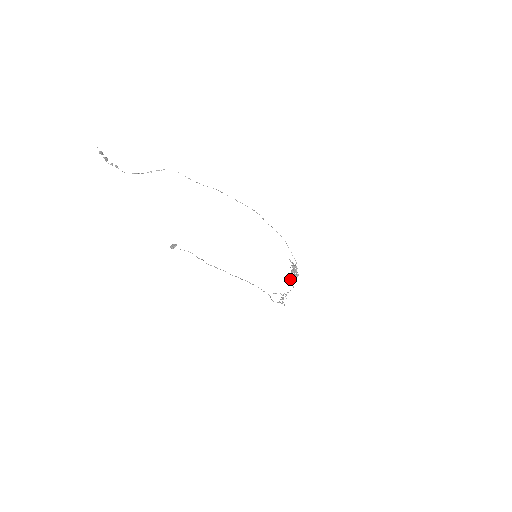
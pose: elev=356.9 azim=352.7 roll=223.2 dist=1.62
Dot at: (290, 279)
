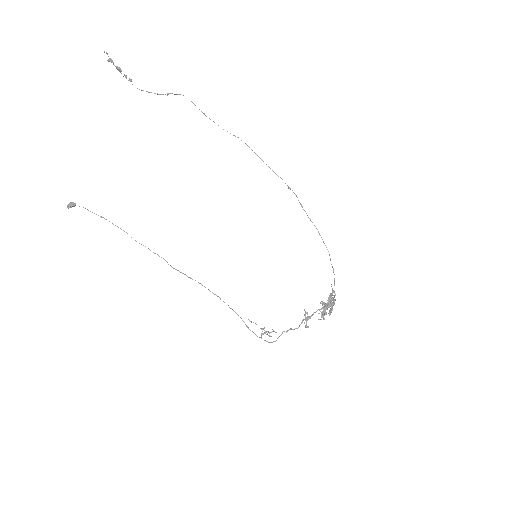
Dot at: (305, 313)
